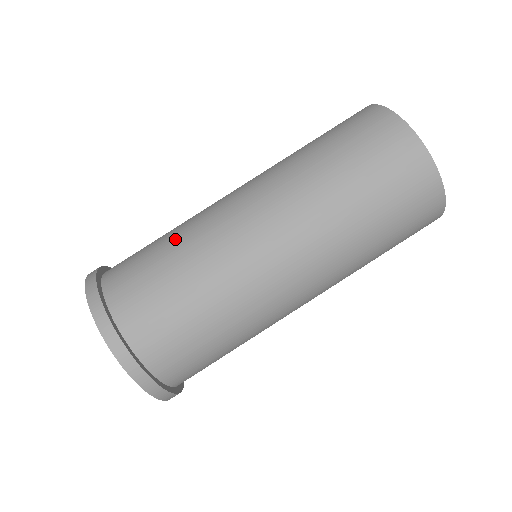
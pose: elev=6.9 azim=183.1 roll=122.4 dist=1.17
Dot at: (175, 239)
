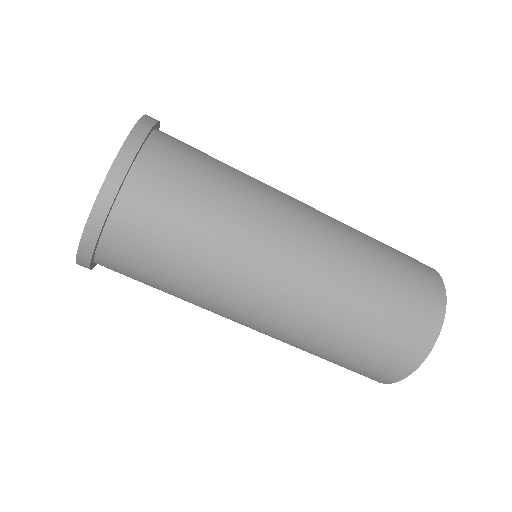
Dot at: occluded
